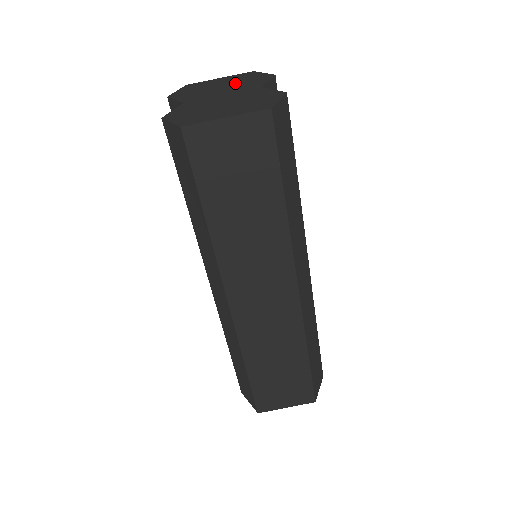
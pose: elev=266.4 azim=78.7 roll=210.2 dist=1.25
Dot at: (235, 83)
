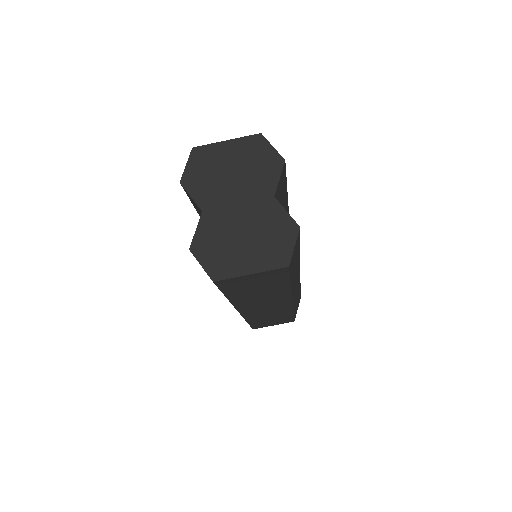
Dot at: (246, 170)
